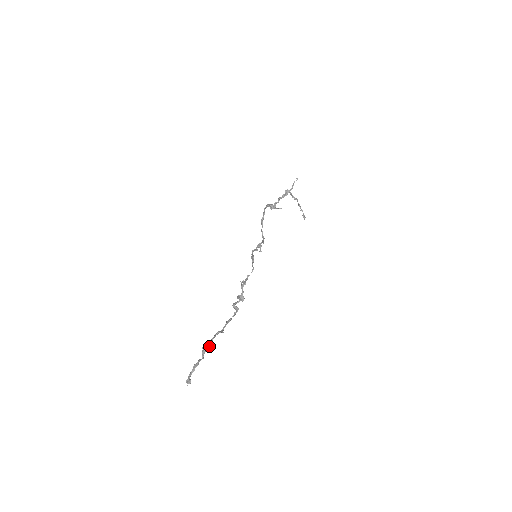
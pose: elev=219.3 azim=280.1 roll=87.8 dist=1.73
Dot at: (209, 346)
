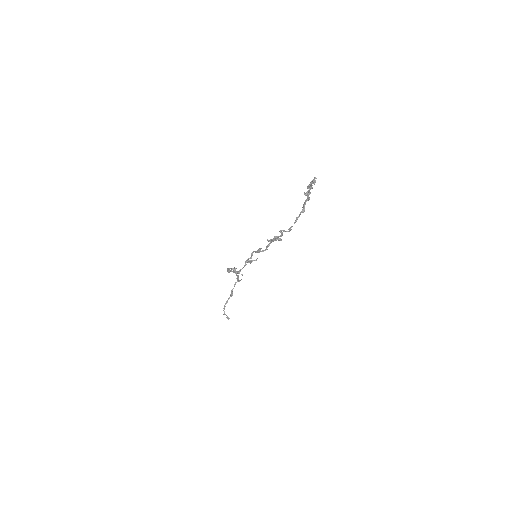
Dot at: (309, 197)
